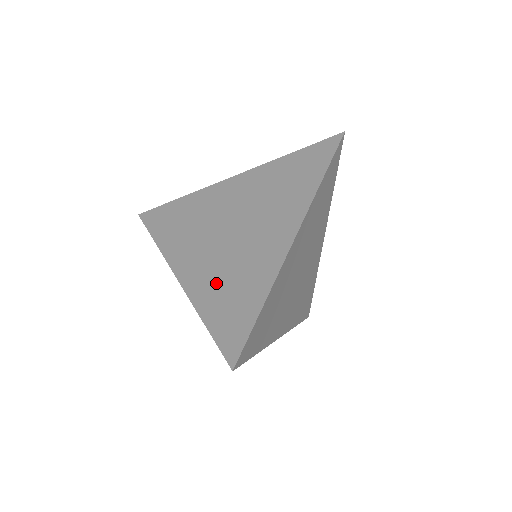
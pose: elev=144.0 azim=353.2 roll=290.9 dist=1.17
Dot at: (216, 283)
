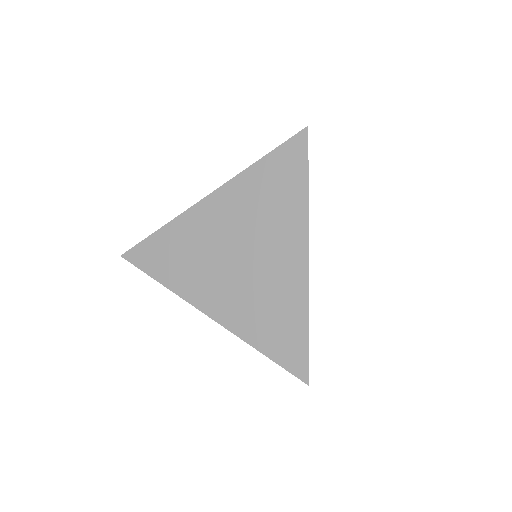
Dot at: (252, 313)
